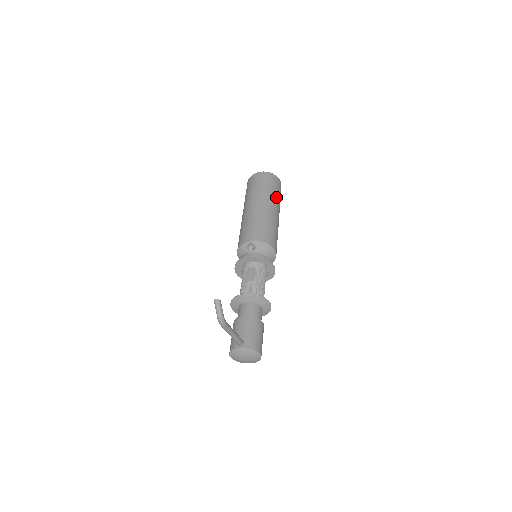
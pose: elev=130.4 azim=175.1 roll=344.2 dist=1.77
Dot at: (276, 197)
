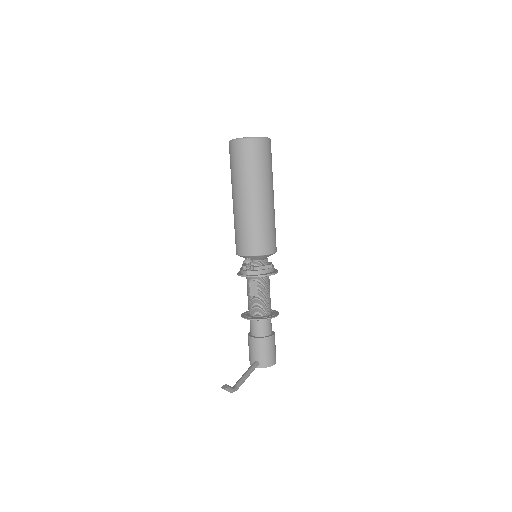
Dot at: (265, 176)
